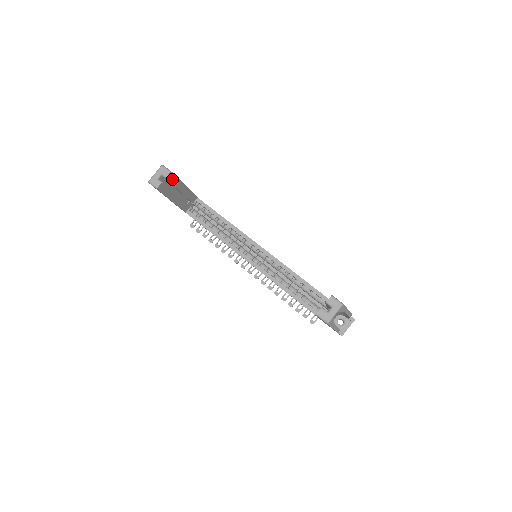
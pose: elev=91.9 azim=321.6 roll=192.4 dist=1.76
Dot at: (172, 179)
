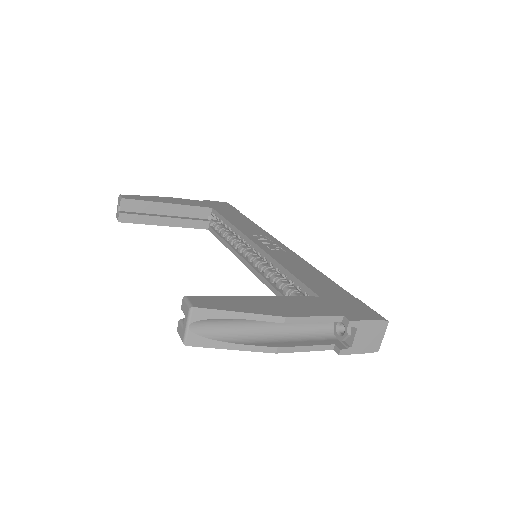
Dot at: (134, 205)
